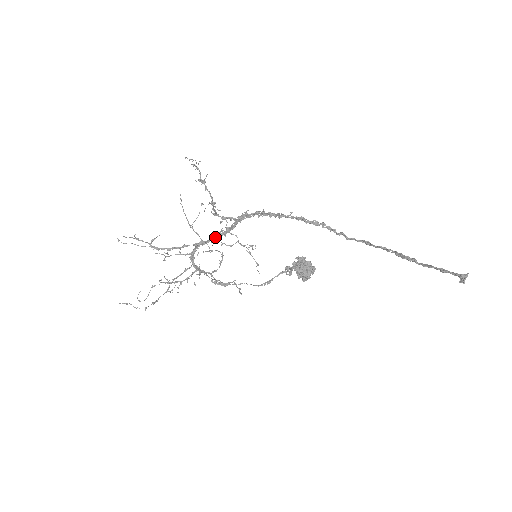
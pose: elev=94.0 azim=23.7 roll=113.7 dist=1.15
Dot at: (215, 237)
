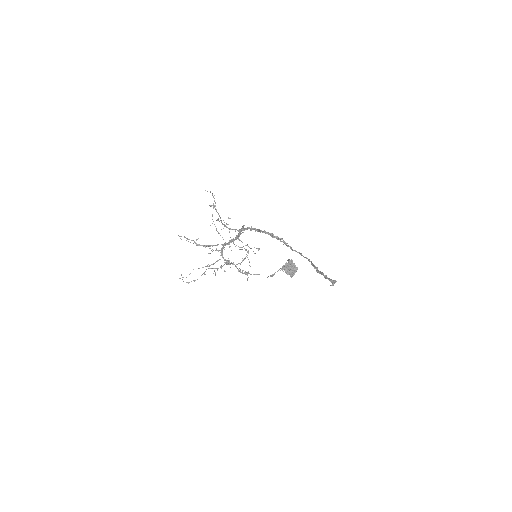
Dot at: (232, 241)
